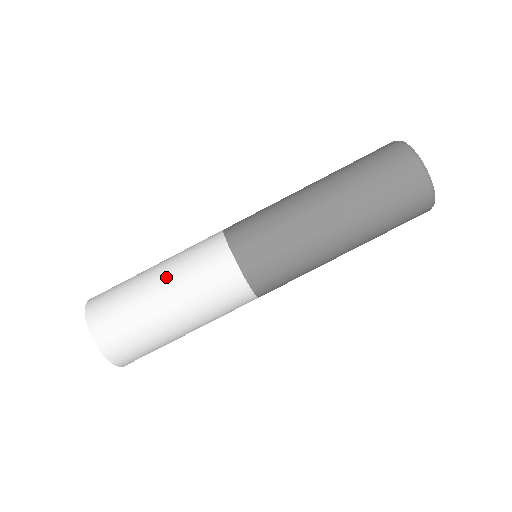
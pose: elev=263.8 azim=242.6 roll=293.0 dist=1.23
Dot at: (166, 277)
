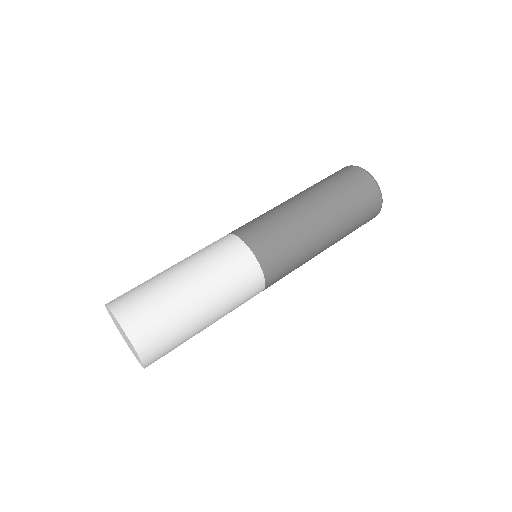
Dot at: occluded
